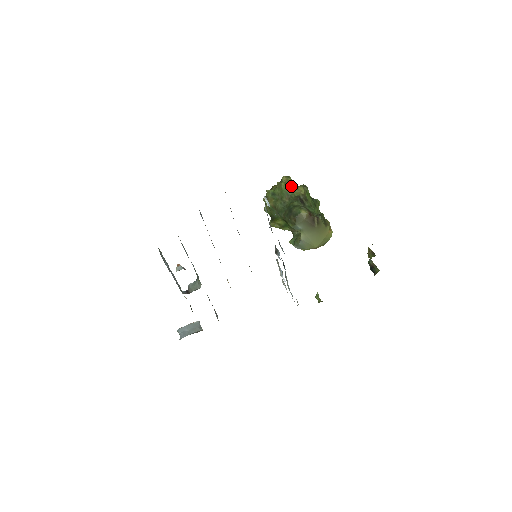
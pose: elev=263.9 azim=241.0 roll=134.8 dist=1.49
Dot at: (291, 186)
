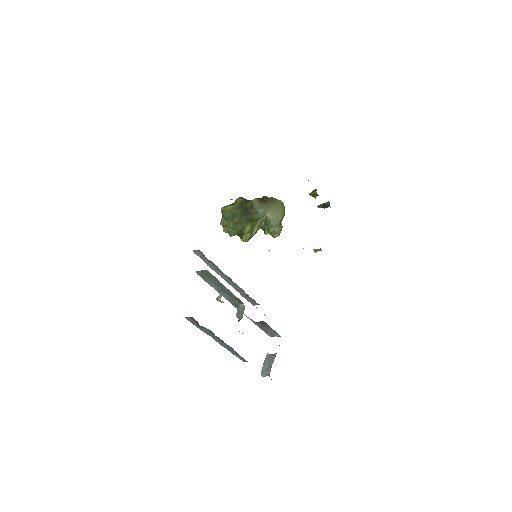
Dot at: (231, 204)
